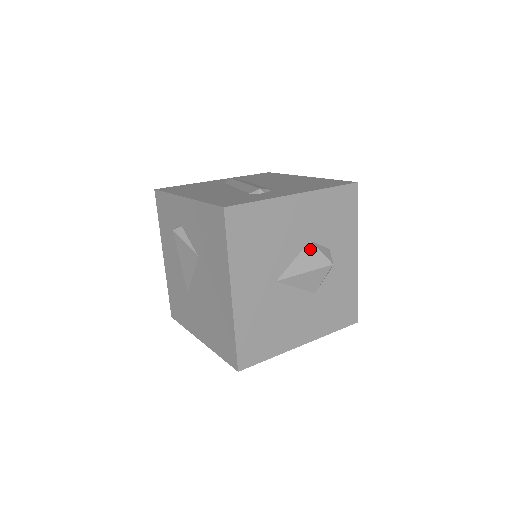
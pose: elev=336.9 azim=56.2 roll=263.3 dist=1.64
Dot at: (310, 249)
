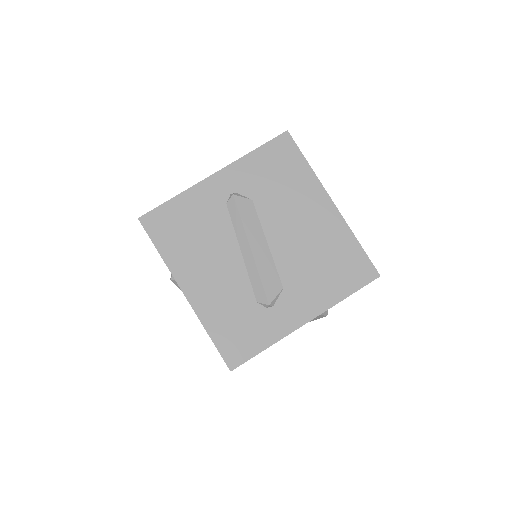
Dot at: occluded
